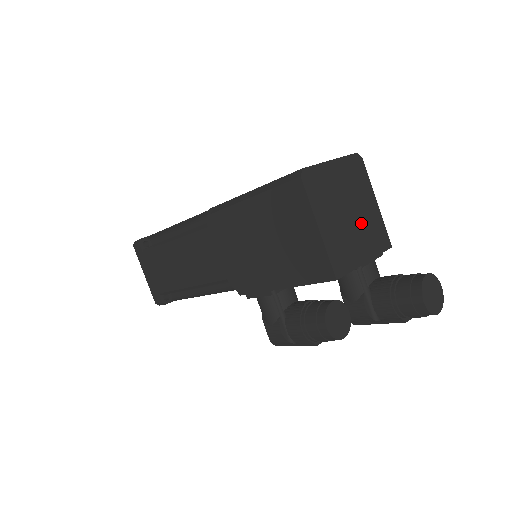
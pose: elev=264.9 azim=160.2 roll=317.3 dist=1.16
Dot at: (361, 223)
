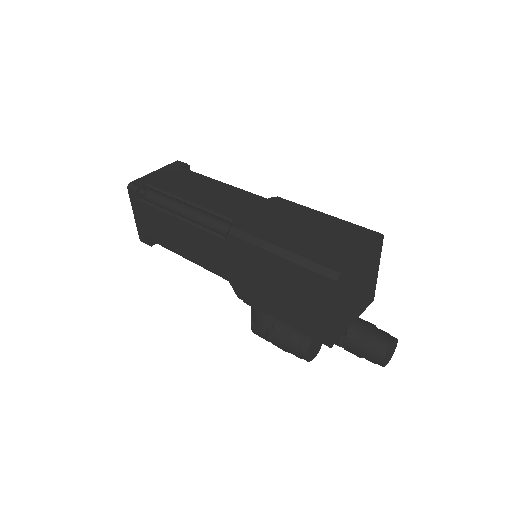
Dot at: (362, 294)
